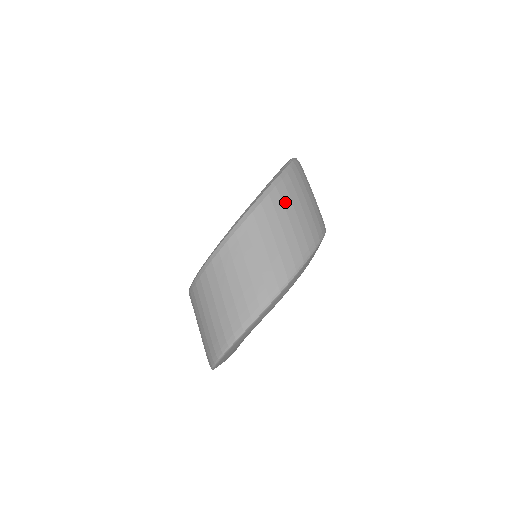
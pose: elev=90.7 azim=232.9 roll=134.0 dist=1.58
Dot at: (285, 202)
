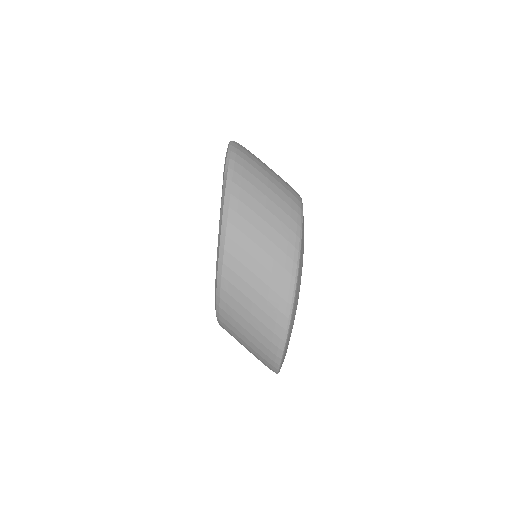
Dot at: (245, 231)
